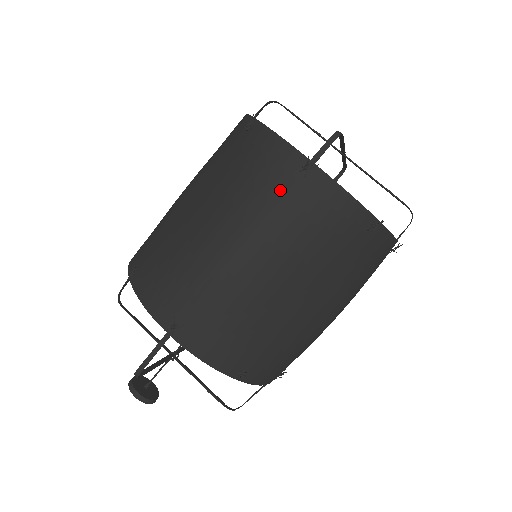
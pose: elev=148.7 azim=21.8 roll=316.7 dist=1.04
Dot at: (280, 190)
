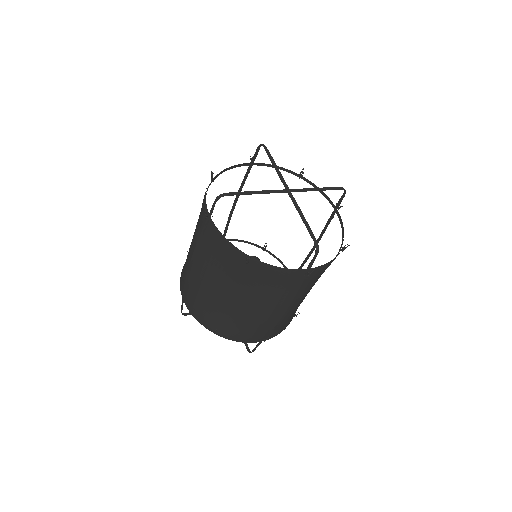
Dot at: (297, 286)
